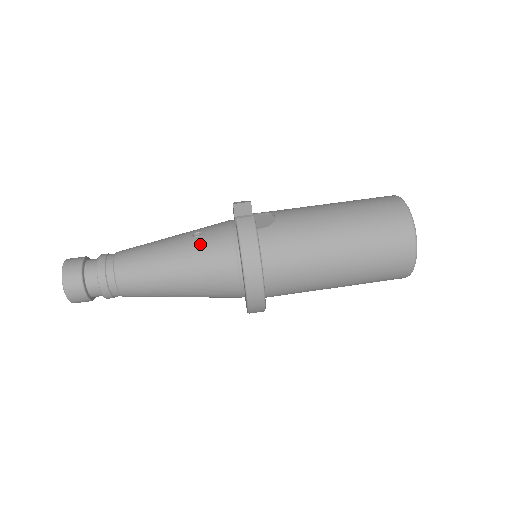
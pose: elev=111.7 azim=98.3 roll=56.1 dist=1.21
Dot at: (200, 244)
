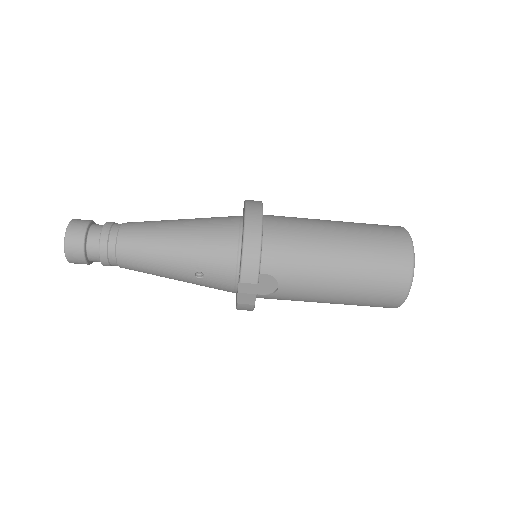
Dot at: (202, 284)
